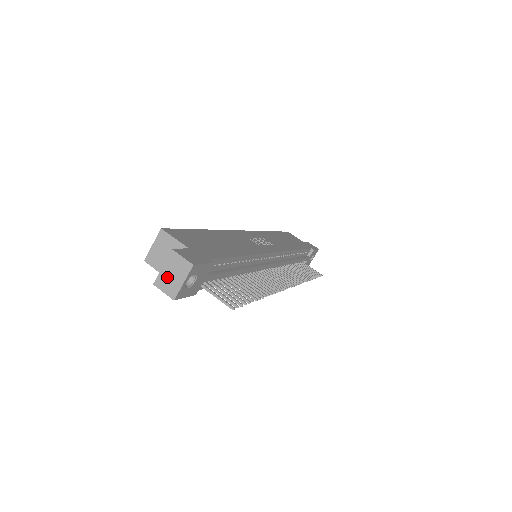
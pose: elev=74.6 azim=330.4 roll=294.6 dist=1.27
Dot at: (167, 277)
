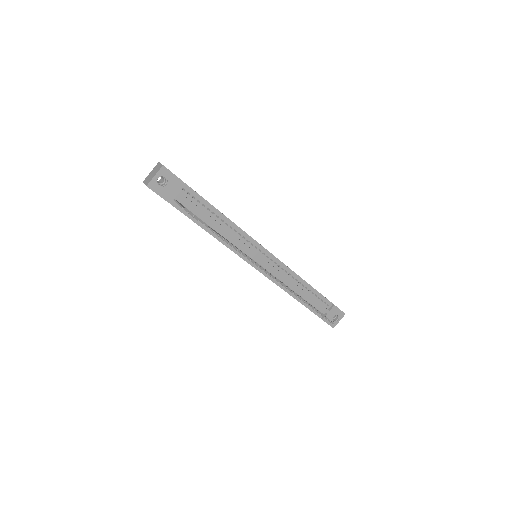
Dot at: (150, 176)
